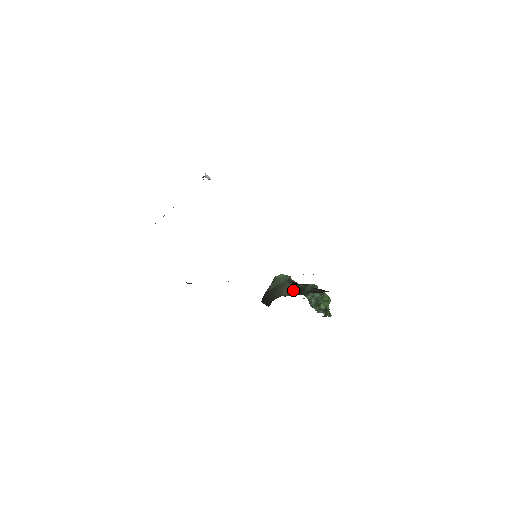
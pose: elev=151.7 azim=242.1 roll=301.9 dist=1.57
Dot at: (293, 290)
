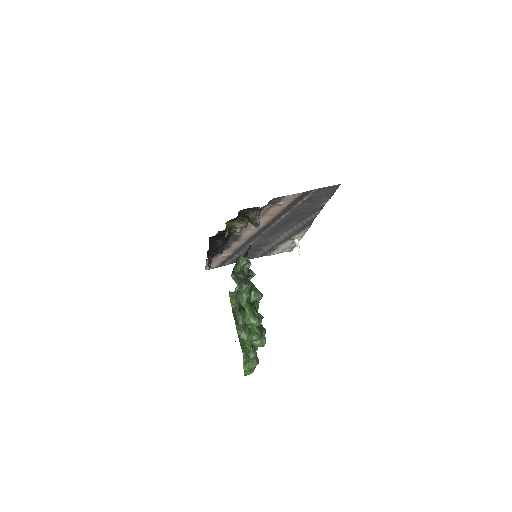
Dot at: occluded
